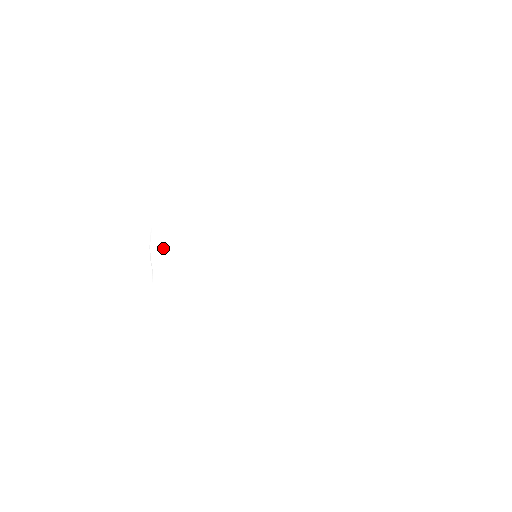
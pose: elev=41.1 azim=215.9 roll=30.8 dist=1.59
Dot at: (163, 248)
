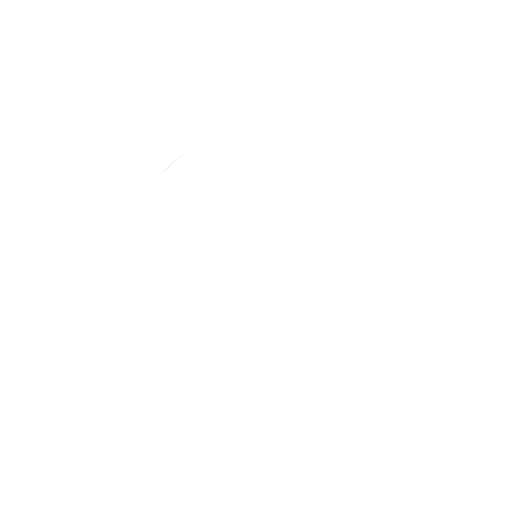
Dot at: (194, 166)
